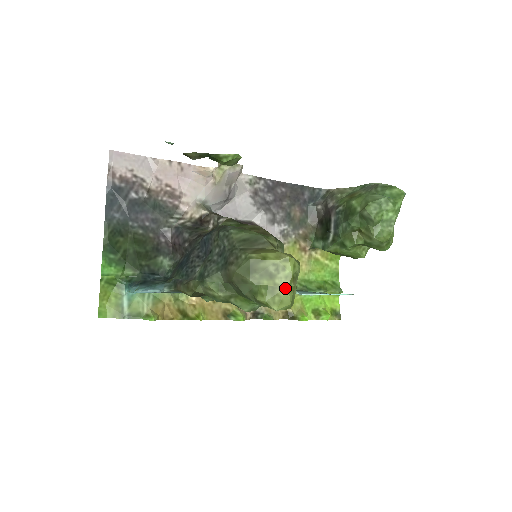
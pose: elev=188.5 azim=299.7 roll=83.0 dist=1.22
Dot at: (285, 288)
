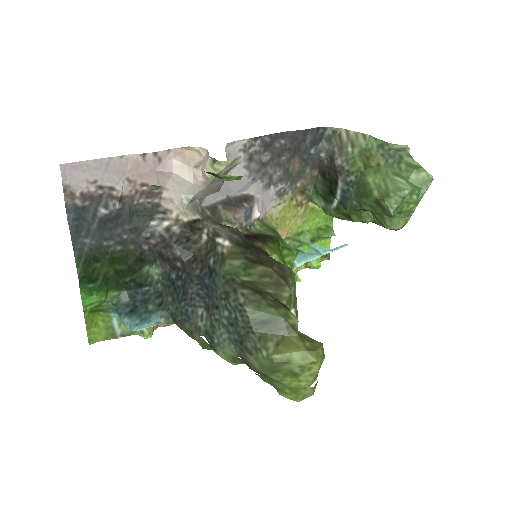
Dot at: (310, 388)
